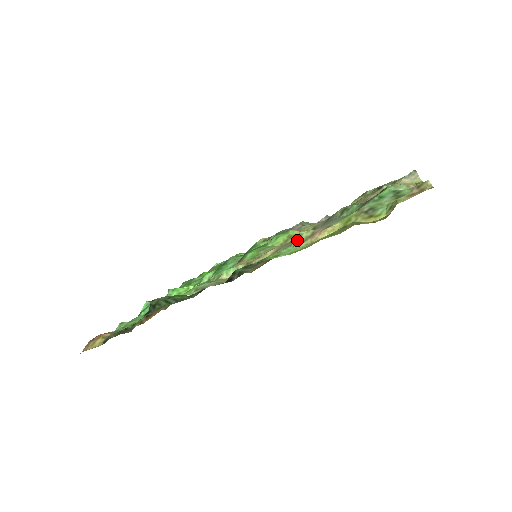
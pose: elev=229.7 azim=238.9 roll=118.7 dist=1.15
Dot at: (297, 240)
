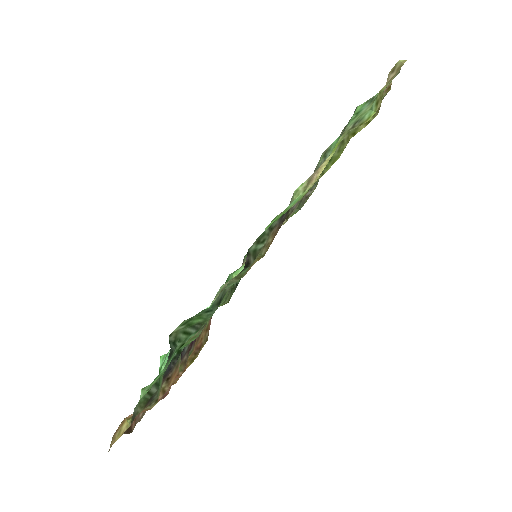
Dot at: (296, 196)
